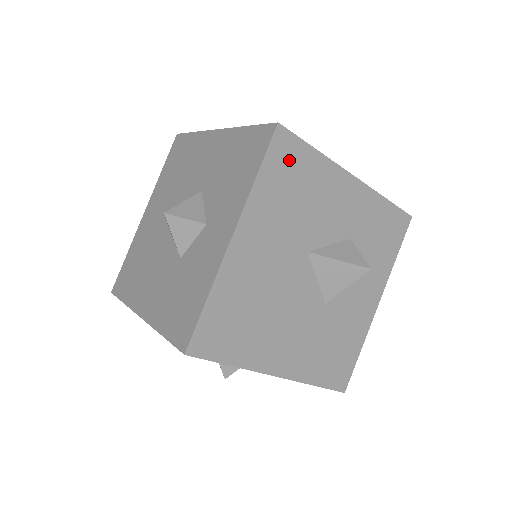
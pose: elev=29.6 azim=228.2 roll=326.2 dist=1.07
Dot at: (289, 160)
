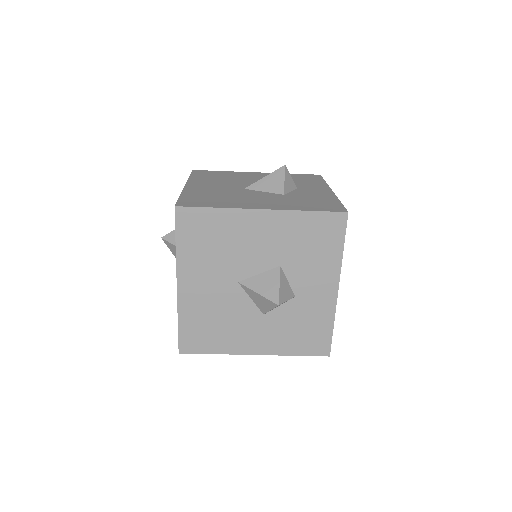
Dot at: occluded
